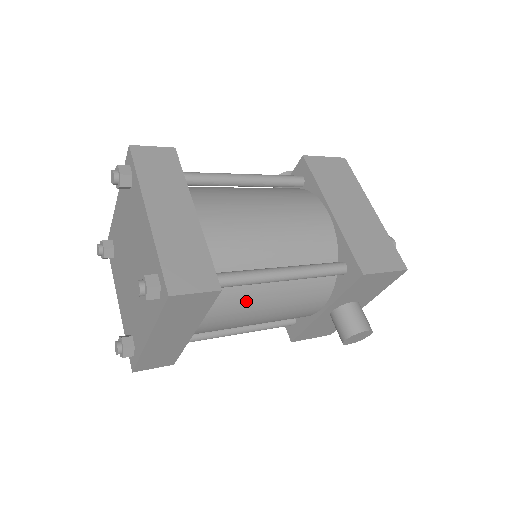
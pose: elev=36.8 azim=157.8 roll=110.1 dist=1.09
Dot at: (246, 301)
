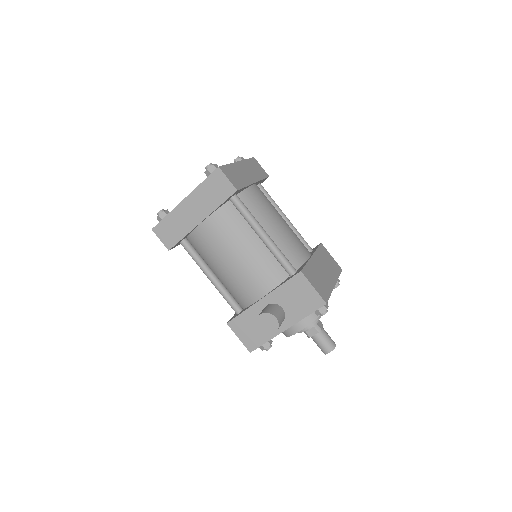
Dot at: (236, 233)
